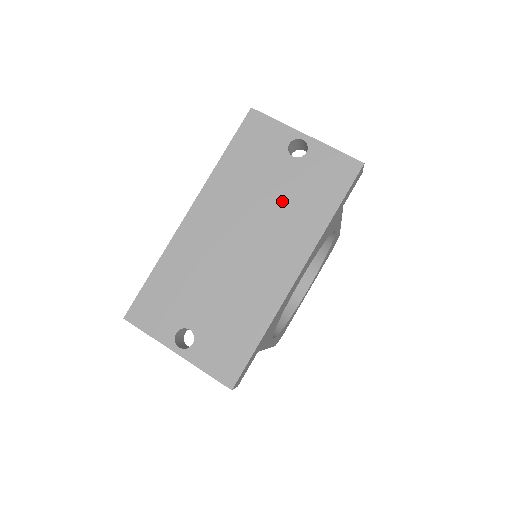
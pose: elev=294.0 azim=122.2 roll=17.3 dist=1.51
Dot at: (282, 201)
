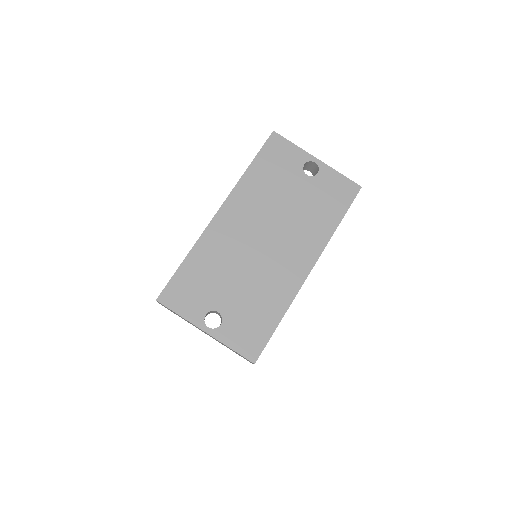
Dot at: (298, 210)
